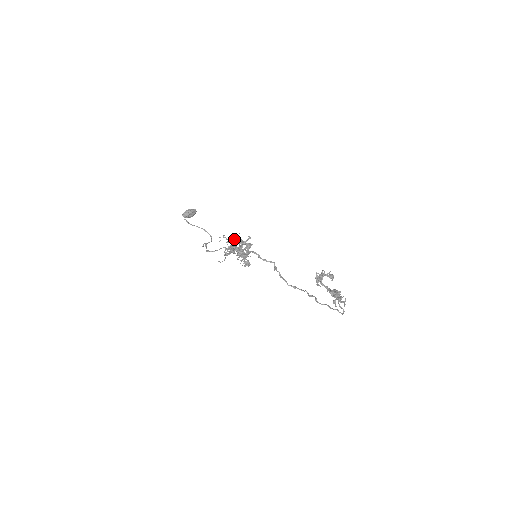
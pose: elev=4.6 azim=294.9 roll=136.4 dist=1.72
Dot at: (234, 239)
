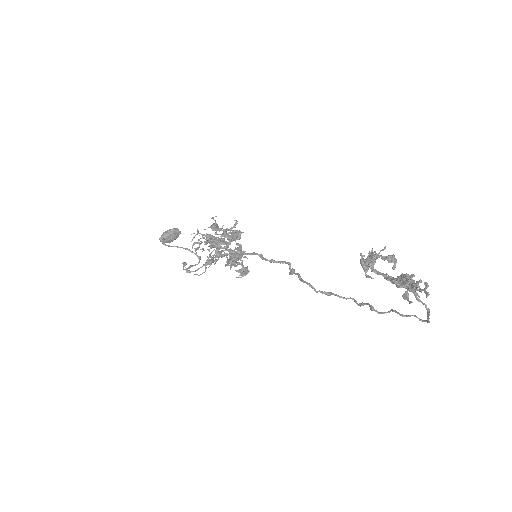
Dot at: (209, 227)
